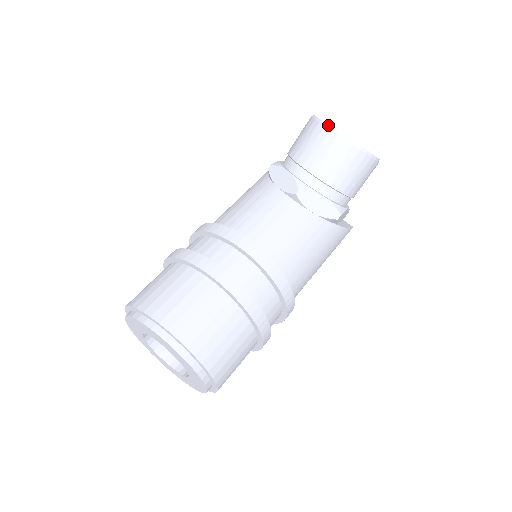
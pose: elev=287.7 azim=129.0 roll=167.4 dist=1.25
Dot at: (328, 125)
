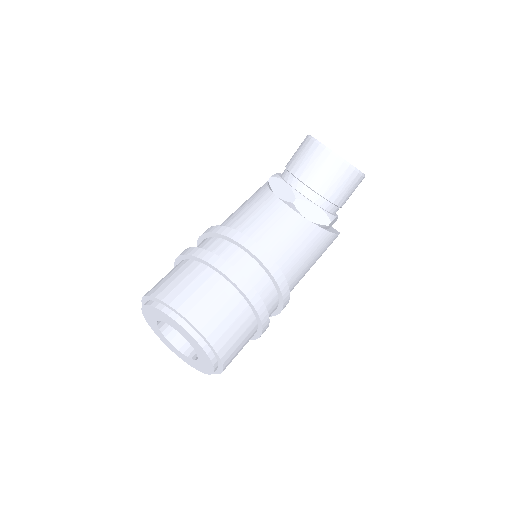
Dot at: (322, 144)
